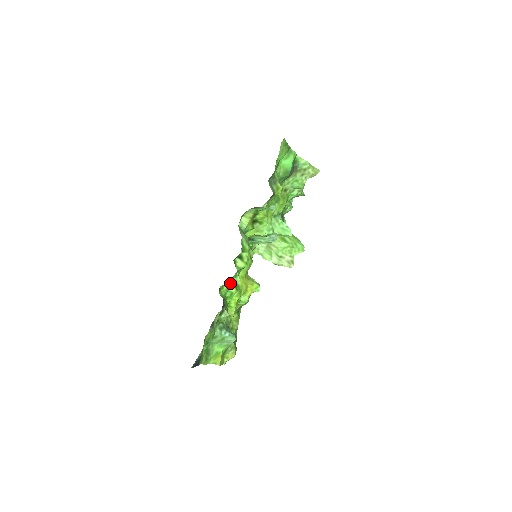
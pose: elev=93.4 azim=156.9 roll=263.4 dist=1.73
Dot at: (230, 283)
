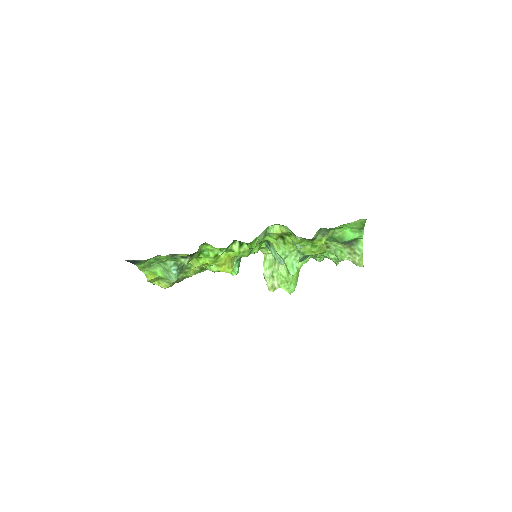
Dot at: (212, 249)
